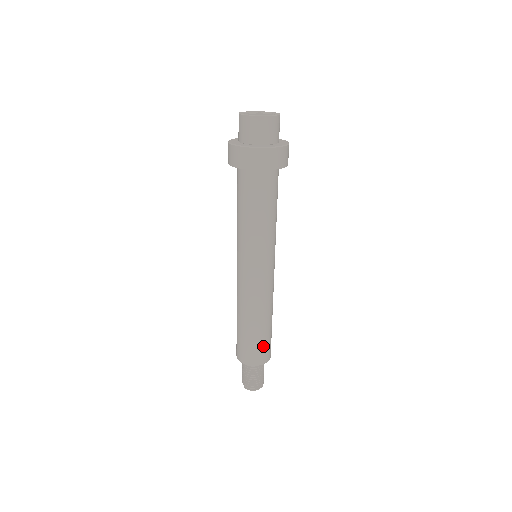
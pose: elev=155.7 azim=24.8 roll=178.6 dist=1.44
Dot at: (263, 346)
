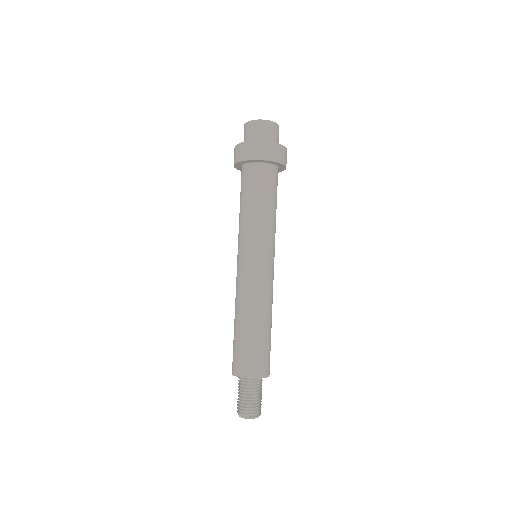
Dot at: occluded
